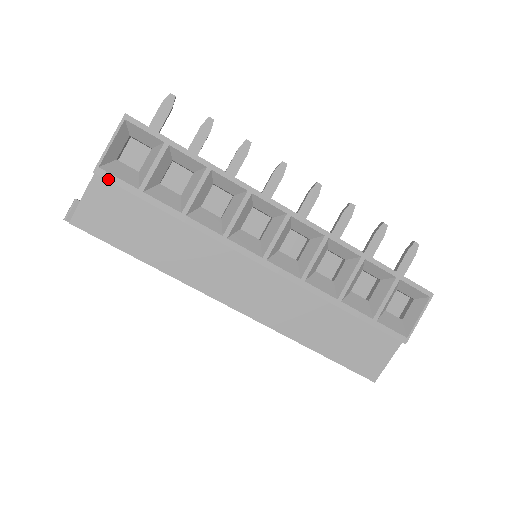
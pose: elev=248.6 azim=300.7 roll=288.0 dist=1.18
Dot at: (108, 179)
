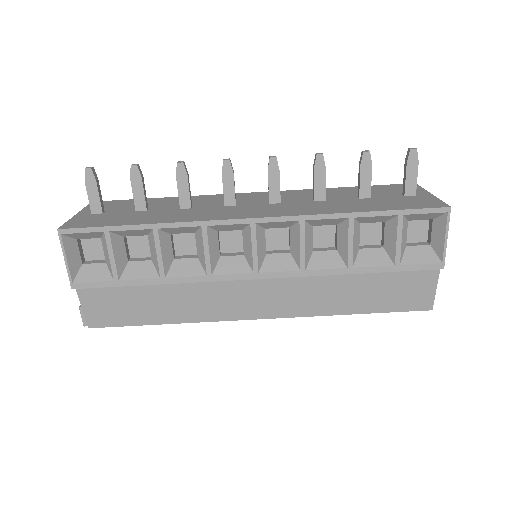
Dot at: (86, 287)
